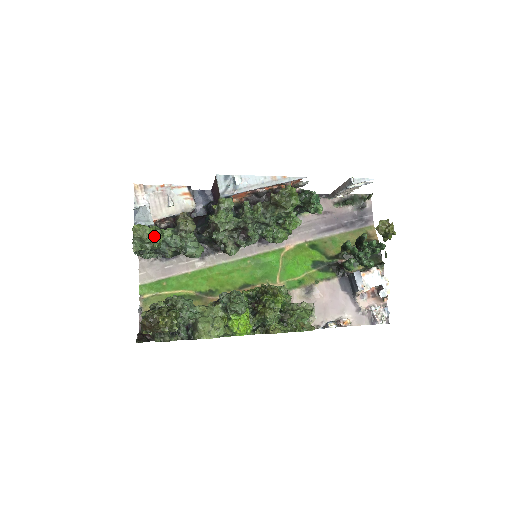
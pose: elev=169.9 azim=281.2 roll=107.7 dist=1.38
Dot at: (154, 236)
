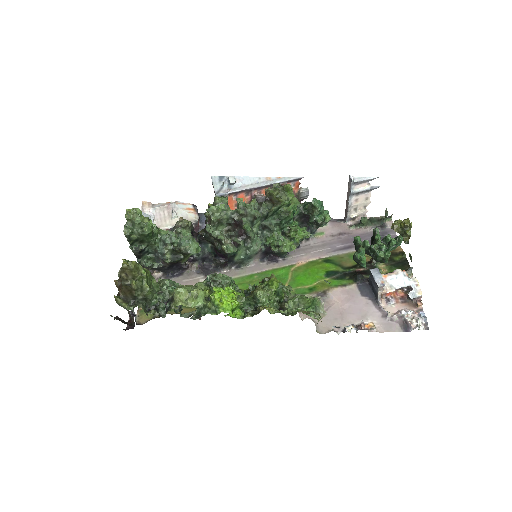
Dot at: occluded
